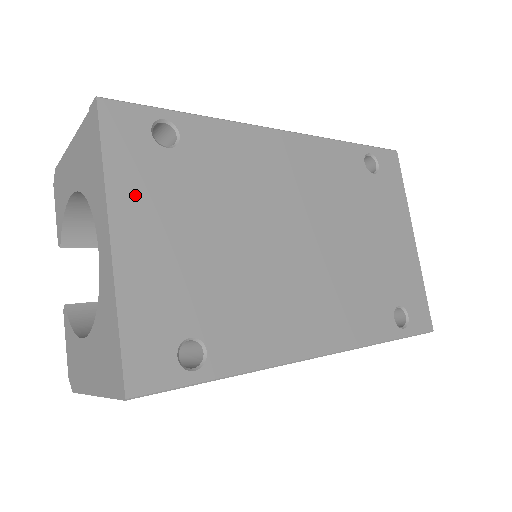
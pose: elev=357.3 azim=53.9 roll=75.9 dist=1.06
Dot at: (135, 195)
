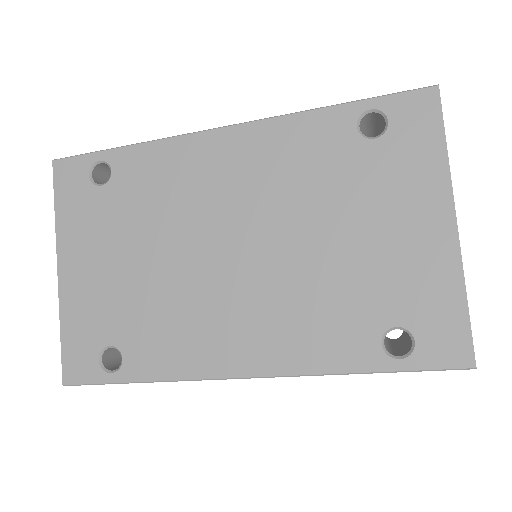
Dot at: (75, 232)
